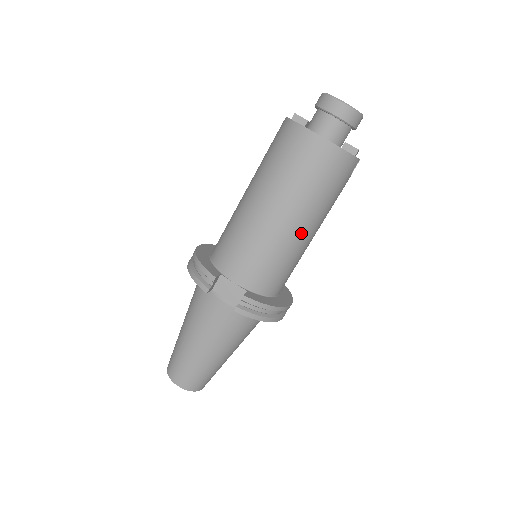
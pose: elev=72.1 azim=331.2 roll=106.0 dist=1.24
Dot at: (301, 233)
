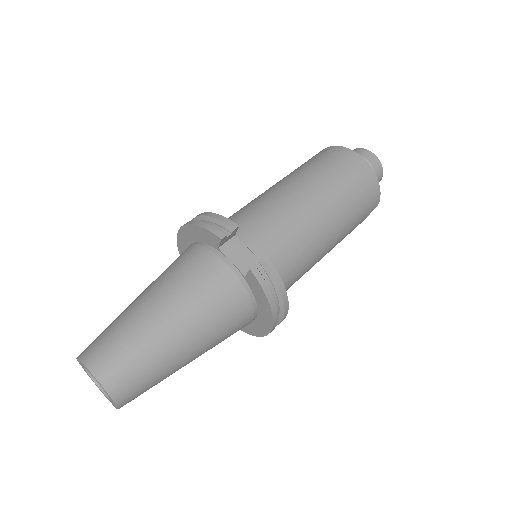
Dot at: (326, 234)
